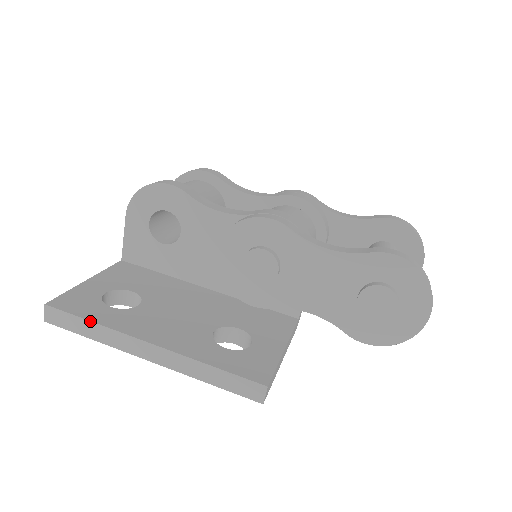
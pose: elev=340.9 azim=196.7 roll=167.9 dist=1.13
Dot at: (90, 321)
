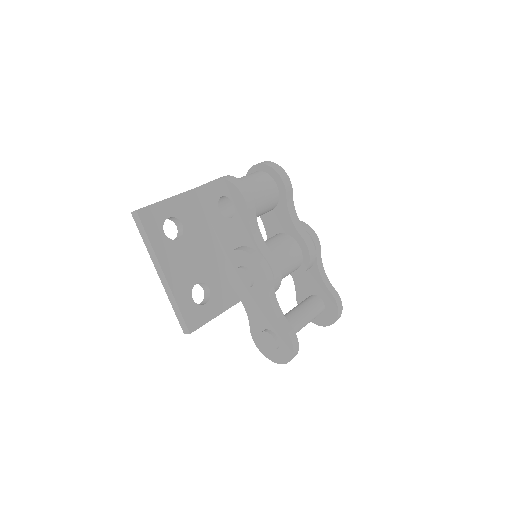
Dot at: (149, 239)
